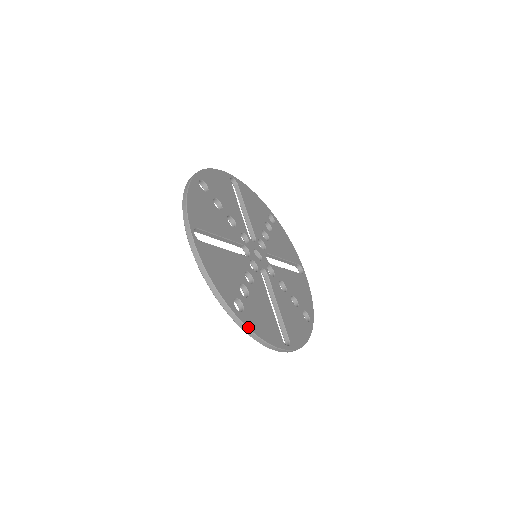
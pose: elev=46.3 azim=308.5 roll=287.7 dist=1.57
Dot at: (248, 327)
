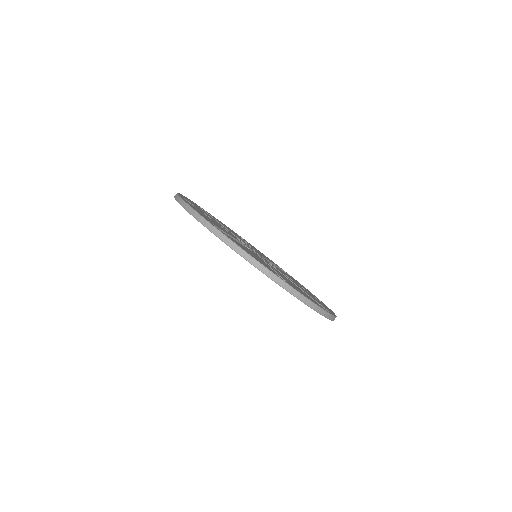
Dot at: (181, 197)
